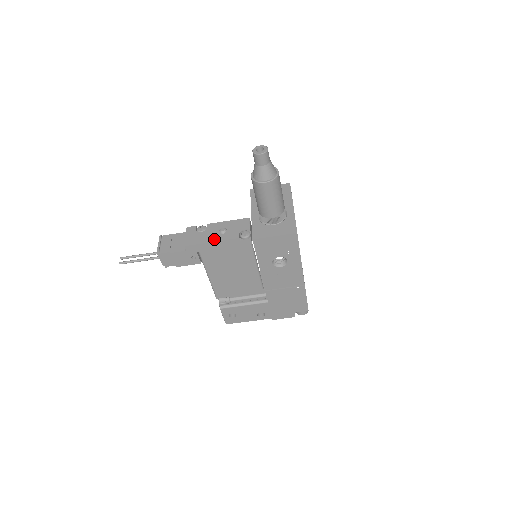
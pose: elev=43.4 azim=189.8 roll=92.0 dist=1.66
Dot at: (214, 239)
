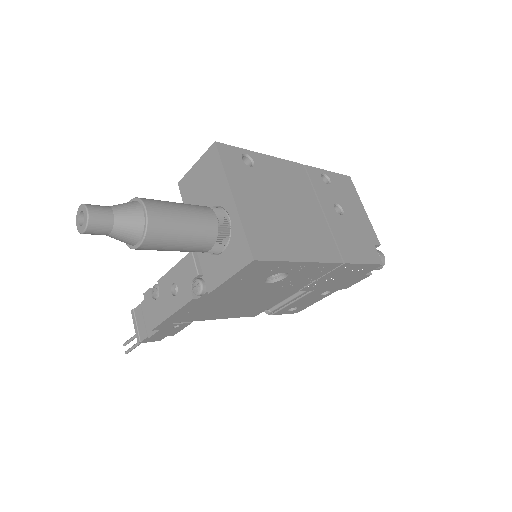
Dot at: (171, 309)
